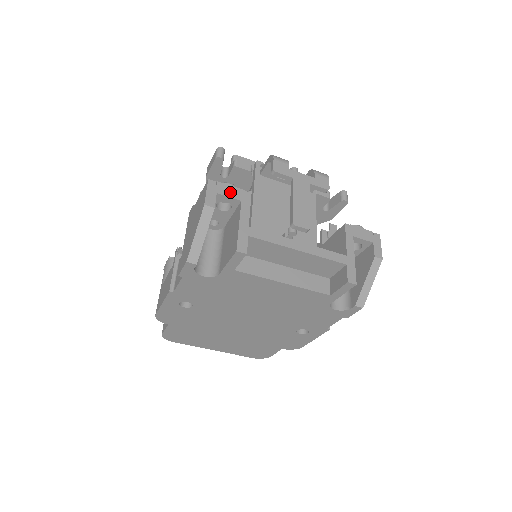
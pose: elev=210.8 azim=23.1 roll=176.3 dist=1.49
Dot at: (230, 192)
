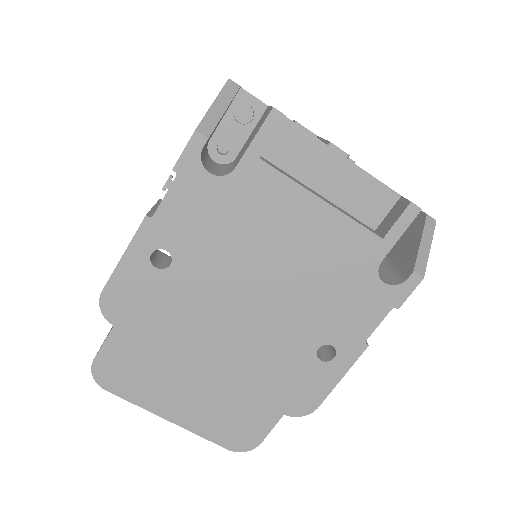
Dot at: (255, 97)
